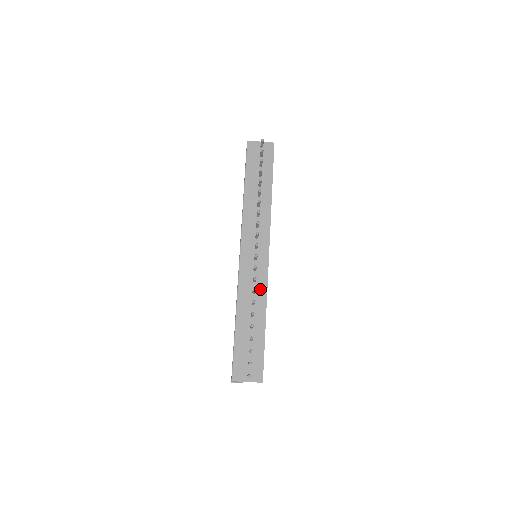
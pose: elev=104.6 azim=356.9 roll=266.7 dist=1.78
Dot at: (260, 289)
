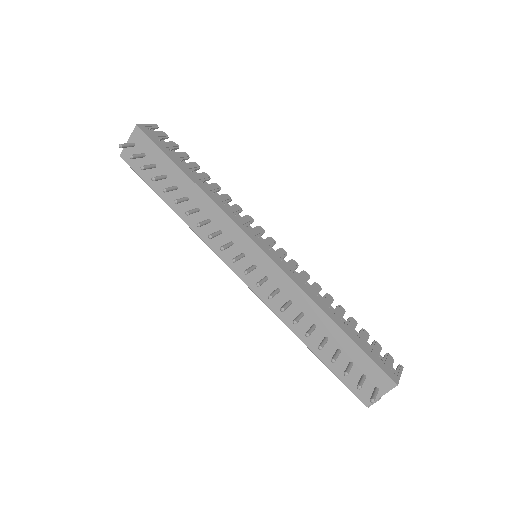
Dot at: (292, 293)
